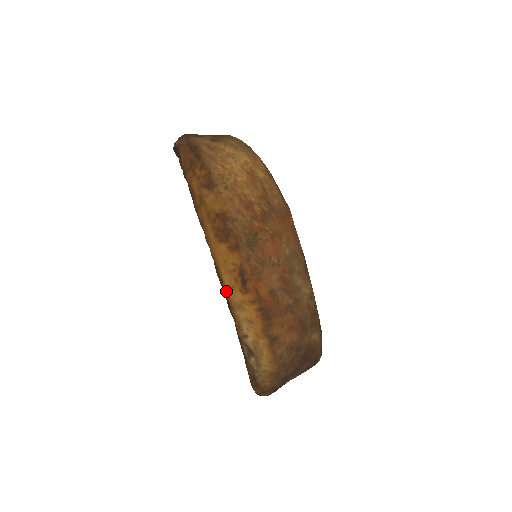
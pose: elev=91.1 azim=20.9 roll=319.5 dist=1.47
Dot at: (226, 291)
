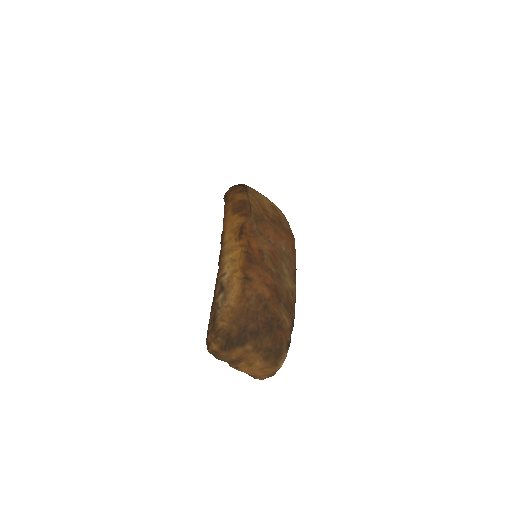
Dot at: (223, 245)
